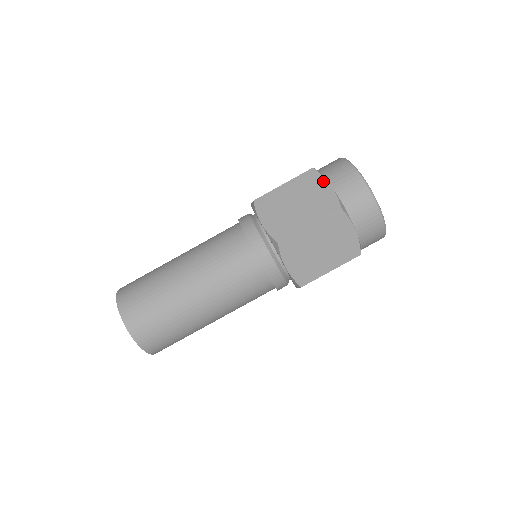
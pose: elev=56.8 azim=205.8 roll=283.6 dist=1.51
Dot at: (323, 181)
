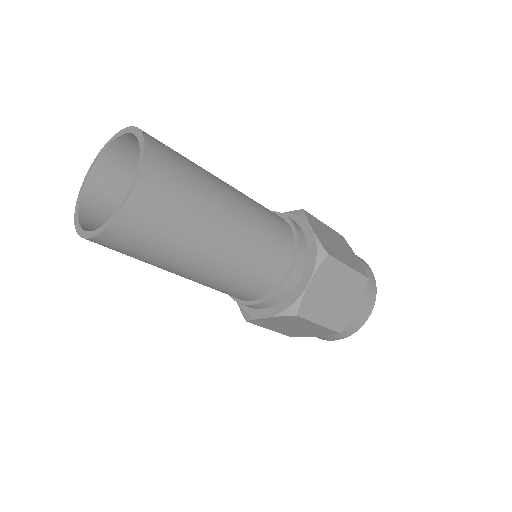
Dot at: (352, 250)
